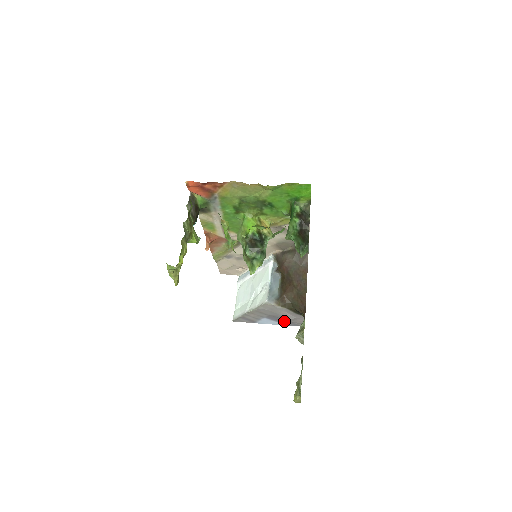
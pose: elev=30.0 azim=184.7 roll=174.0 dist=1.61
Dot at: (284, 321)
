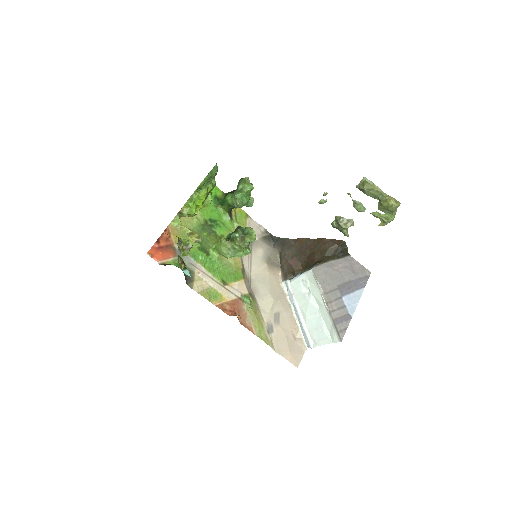
Dot at: (355, 284)
